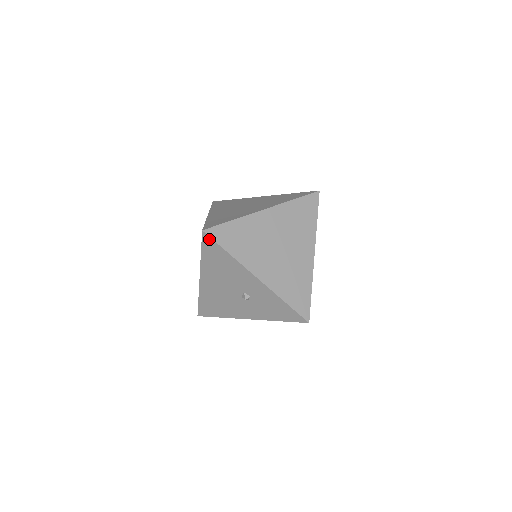
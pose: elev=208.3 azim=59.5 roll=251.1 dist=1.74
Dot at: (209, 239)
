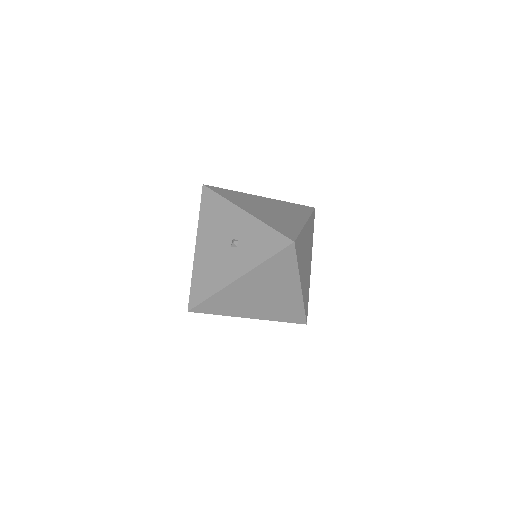
Dot at: (207, 190)
